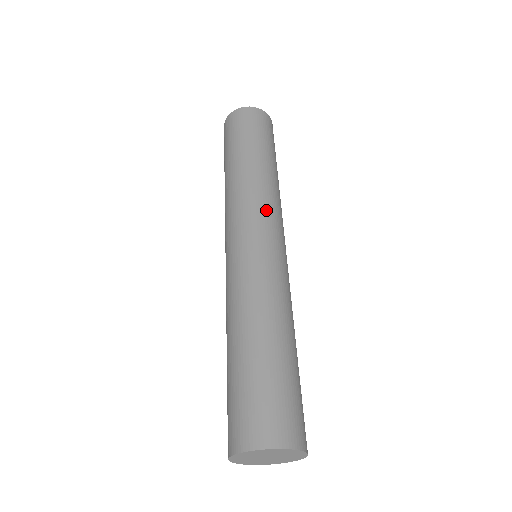
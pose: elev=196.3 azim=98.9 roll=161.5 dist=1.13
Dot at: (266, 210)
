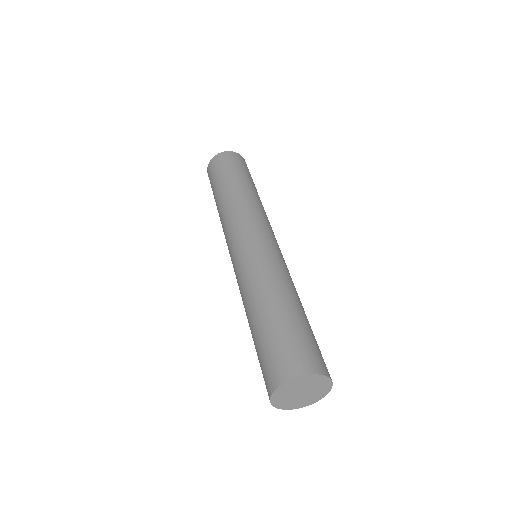
Dot at: (237, 223)
